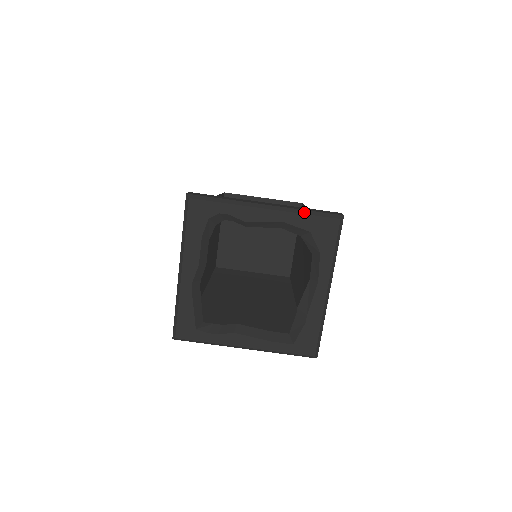
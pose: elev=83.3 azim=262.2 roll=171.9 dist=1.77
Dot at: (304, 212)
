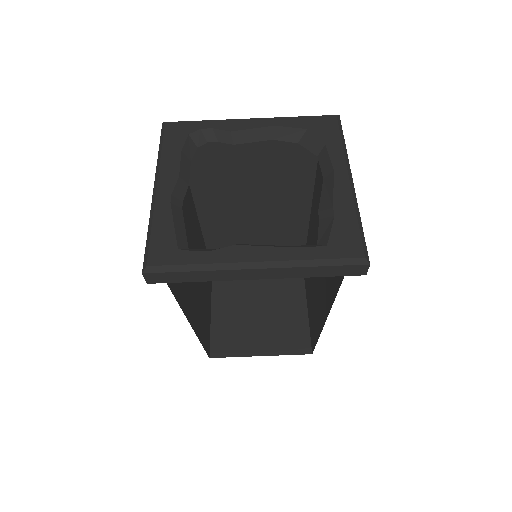
Dot at: (295, 117)
